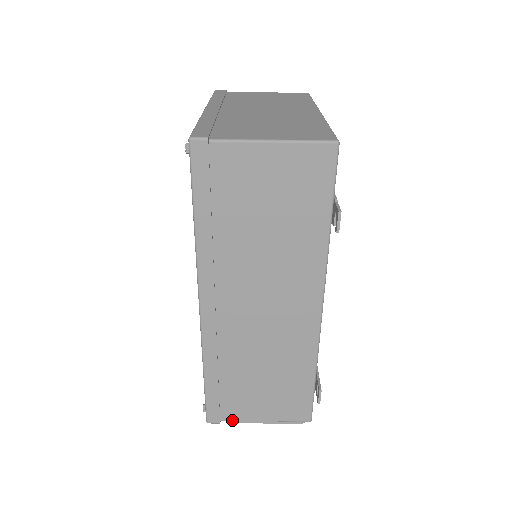
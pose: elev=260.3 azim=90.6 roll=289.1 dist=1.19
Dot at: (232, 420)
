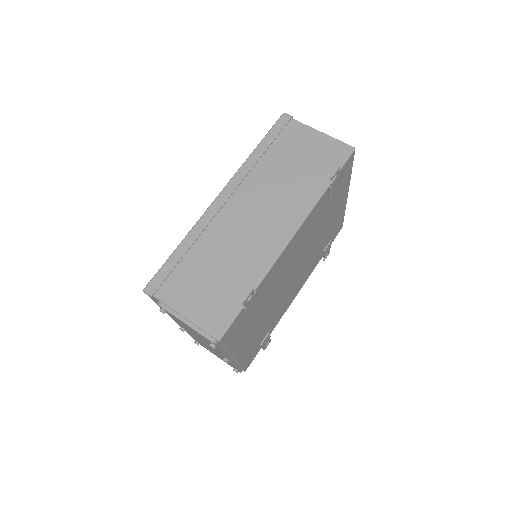
Dot at: (162, 300)
